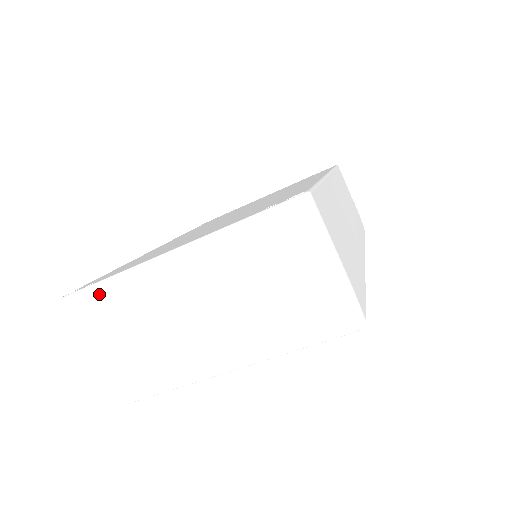
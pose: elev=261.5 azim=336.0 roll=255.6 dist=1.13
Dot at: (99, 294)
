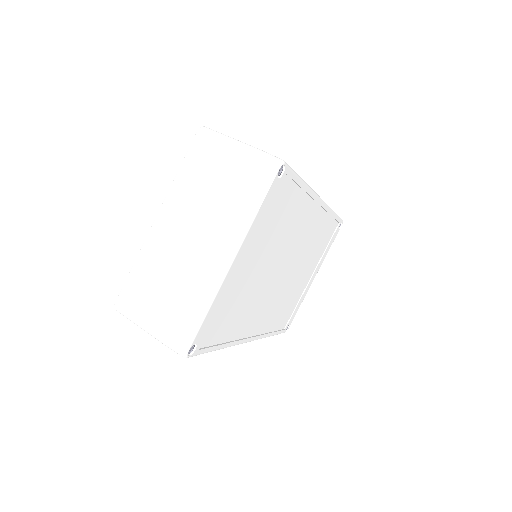
Dot at: (132, 281)
